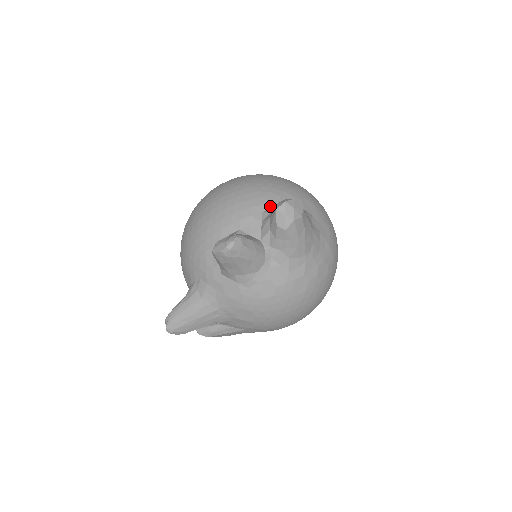
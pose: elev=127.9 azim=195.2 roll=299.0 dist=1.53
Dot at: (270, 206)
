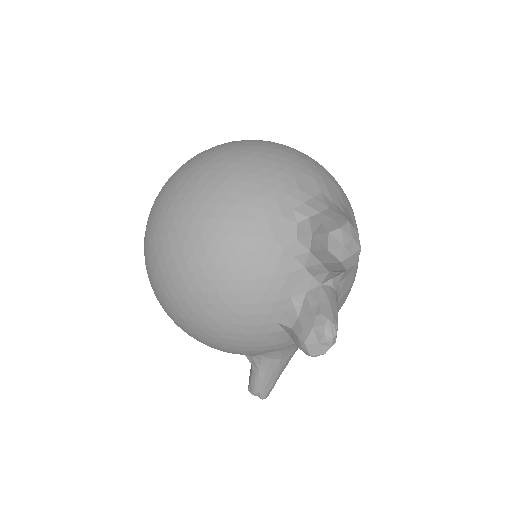
Dot at: (293, 241)
